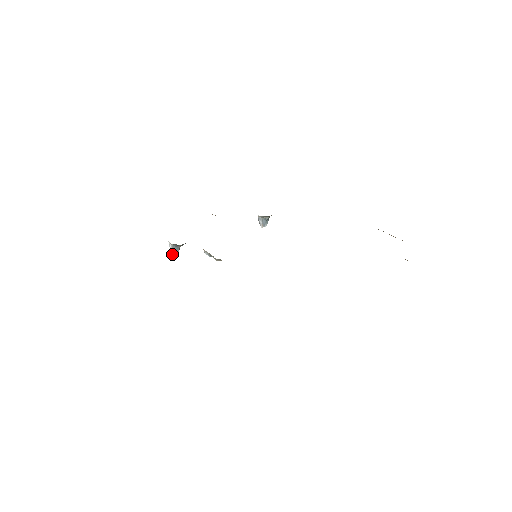
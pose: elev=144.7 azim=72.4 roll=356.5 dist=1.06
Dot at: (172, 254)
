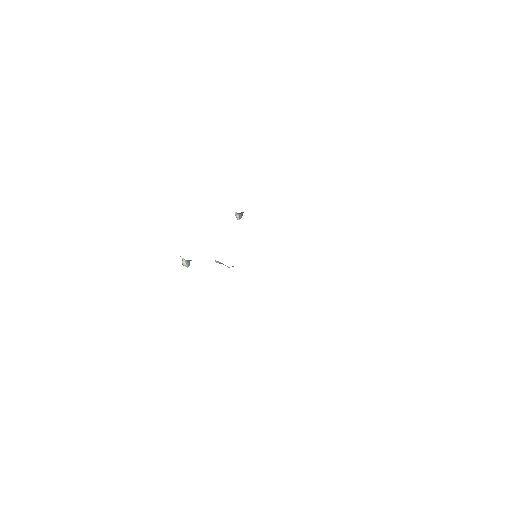
Dot at: occluded
